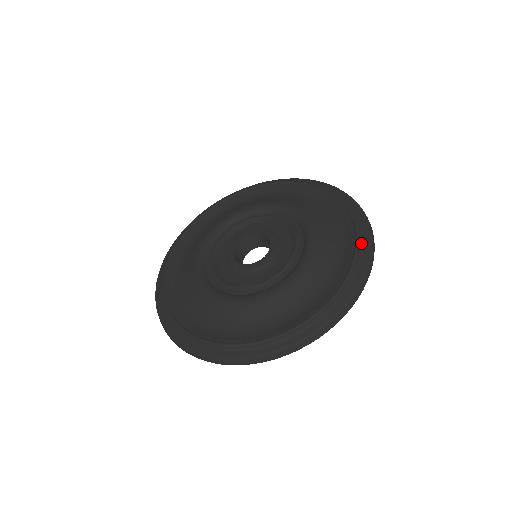
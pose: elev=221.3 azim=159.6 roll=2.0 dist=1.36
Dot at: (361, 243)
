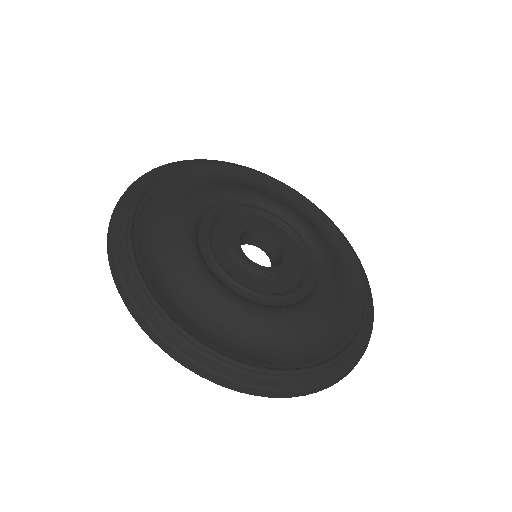
Dot at: (324, 370)
